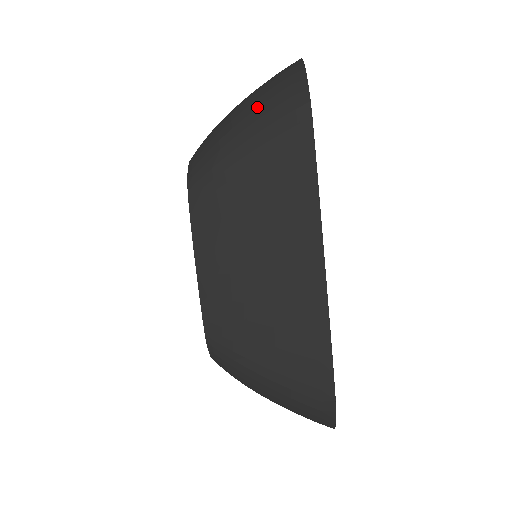
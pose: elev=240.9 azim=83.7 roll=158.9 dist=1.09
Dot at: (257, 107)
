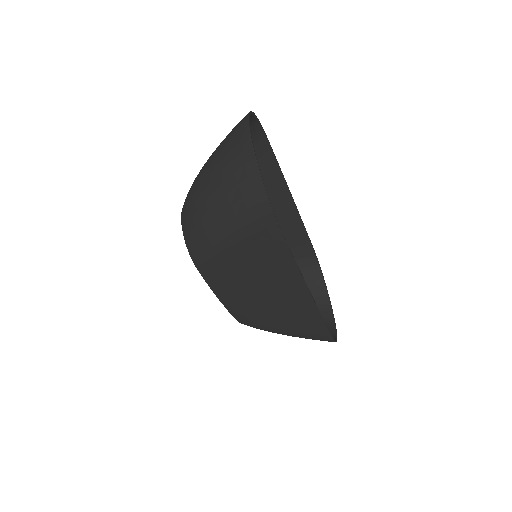
Dot at: (227, 207)
